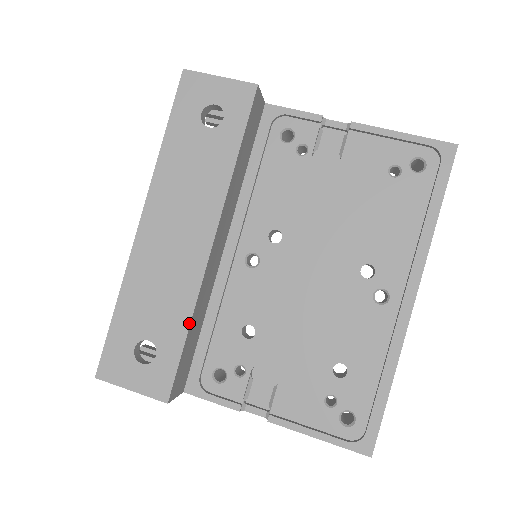
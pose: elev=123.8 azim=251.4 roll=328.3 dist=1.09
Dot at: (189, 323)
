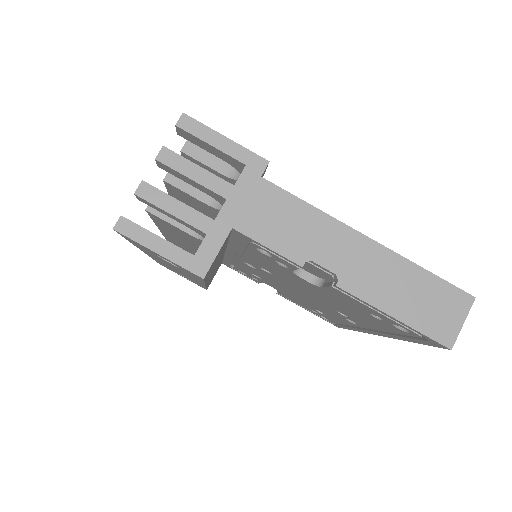
Dot at: occluded
